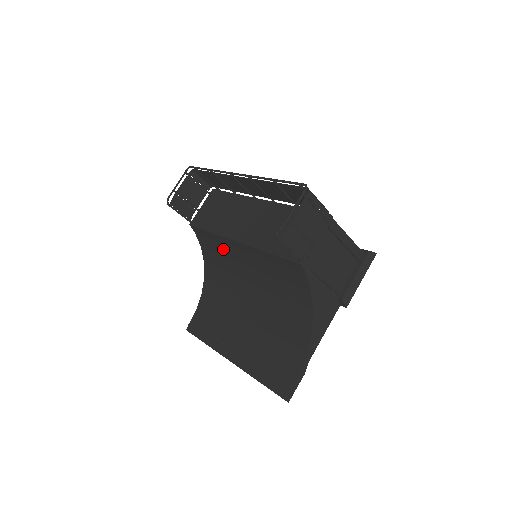
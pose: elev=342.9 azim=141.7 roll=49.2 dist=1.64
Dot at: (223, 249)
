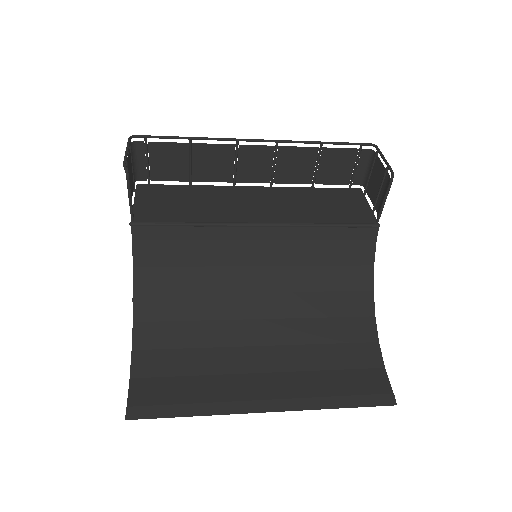
Dot at: (207, 252)
